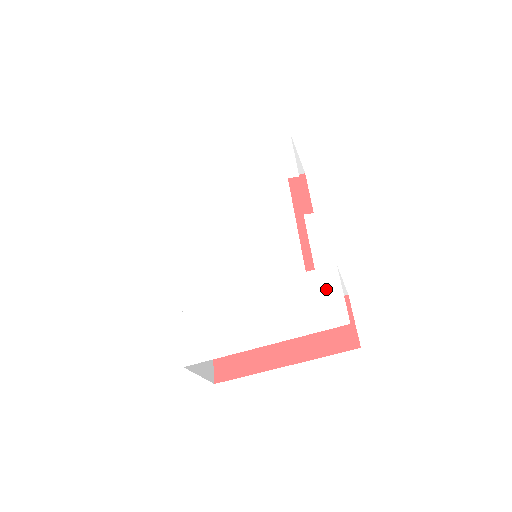
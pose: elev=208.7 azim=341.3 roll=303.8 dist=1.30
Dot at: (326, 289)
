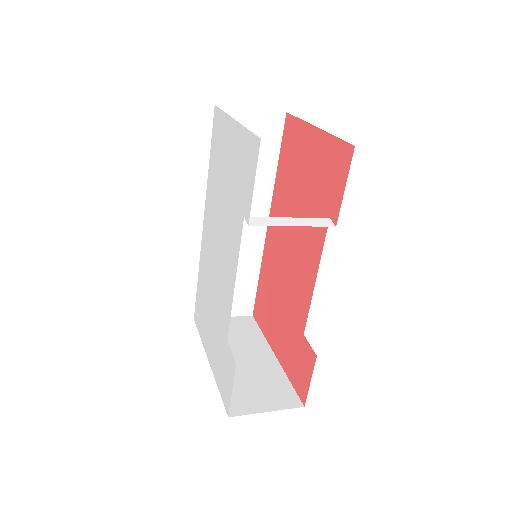
Dot at: (228, 373)
